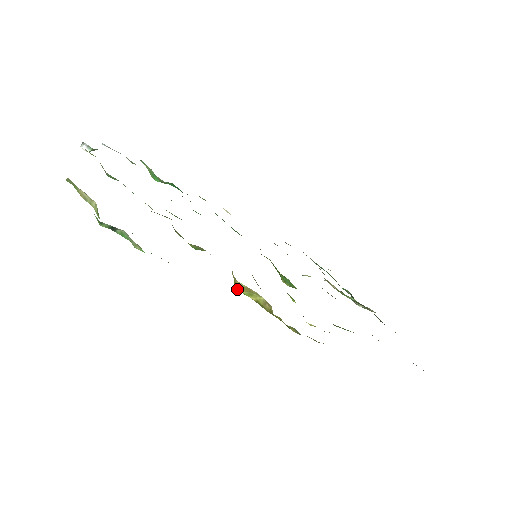
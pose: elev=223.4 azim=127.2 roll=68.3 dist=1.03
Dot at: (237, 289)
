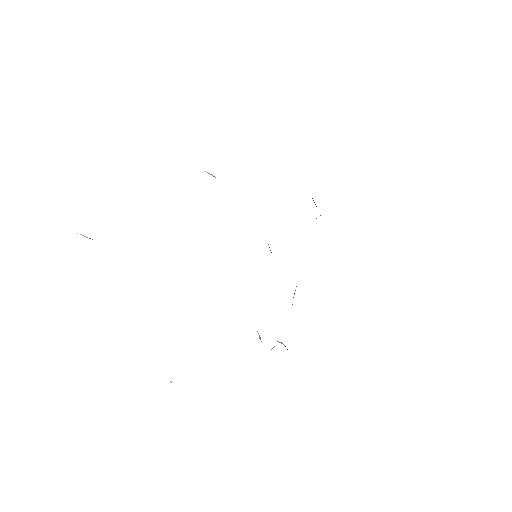
Dot at: occluded
